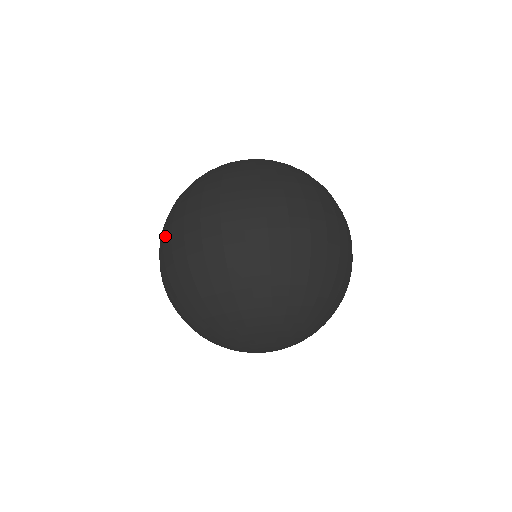
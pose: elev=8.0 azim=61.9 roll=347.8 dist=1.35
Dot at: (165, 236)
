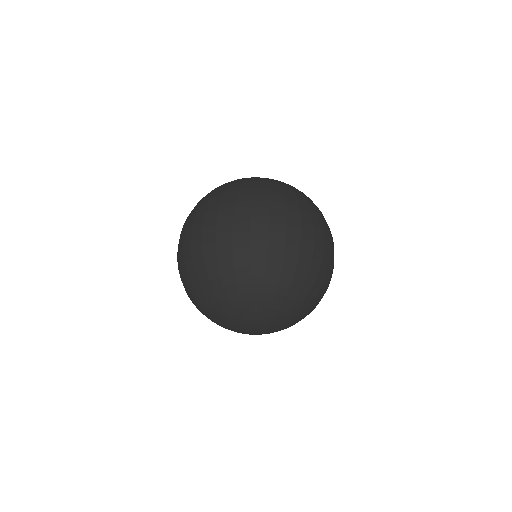
Dot at: occluded
